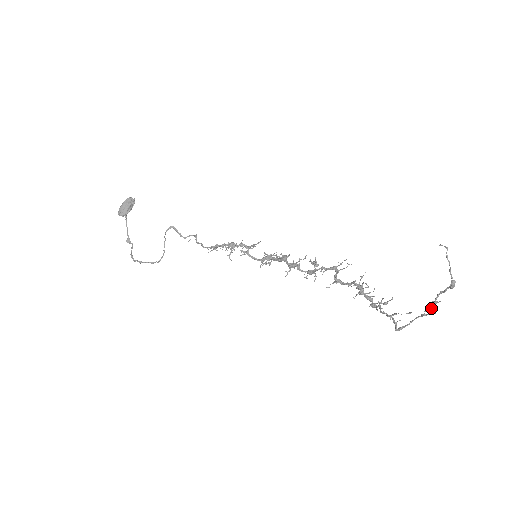
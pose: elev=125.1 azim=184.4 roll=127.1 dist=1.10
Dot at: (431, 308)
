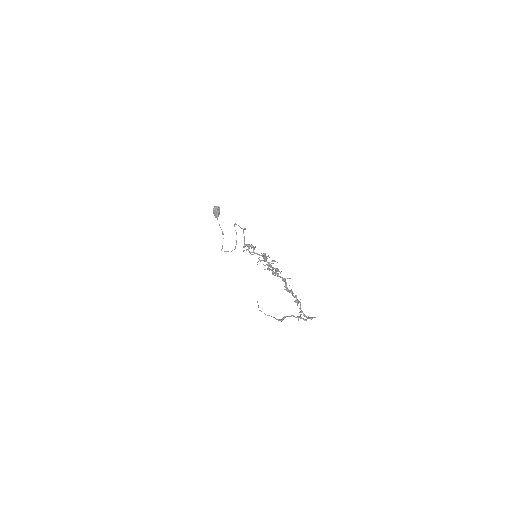
Dot at: (302, 318)
